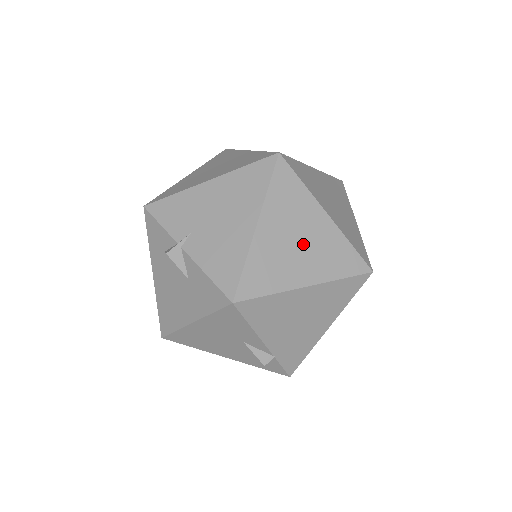
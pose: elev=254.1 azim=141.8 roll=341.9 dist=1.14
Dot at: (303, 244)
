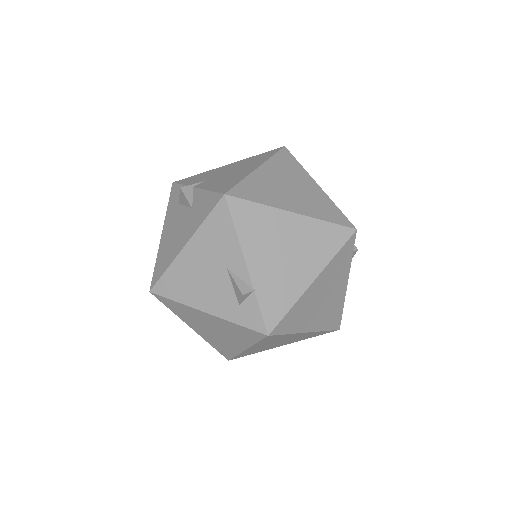
Dot at: (294, 191)
